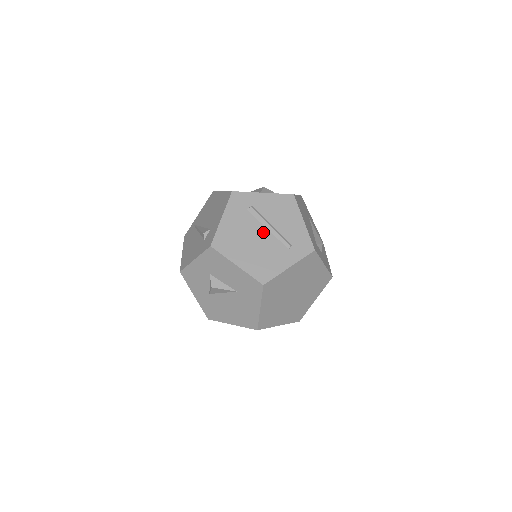
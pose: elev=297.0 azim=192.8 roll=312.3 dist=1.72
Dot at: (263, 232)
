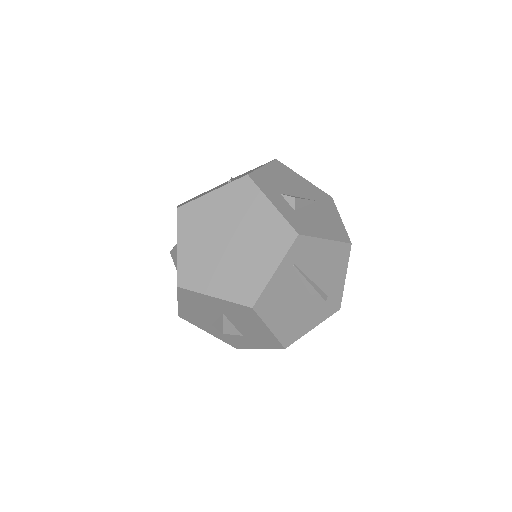
Dot at: occluded
